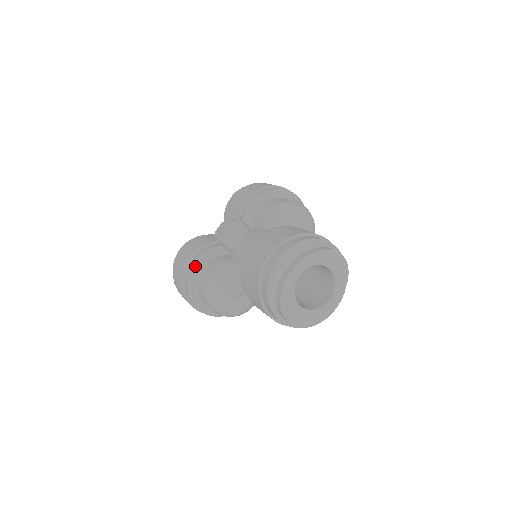
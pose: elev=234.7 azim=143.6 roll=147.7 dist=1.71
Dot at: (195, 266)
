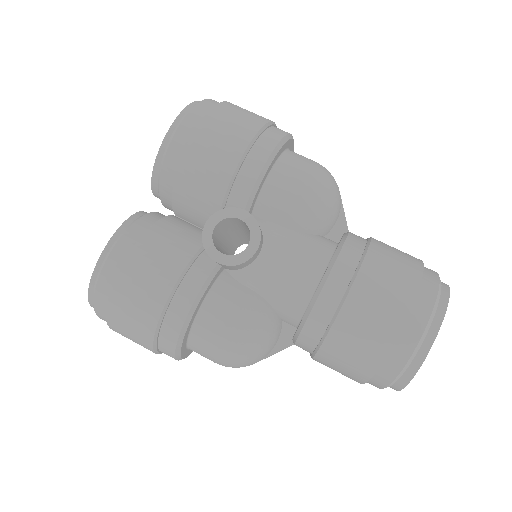
Dot at: (190, 319)
